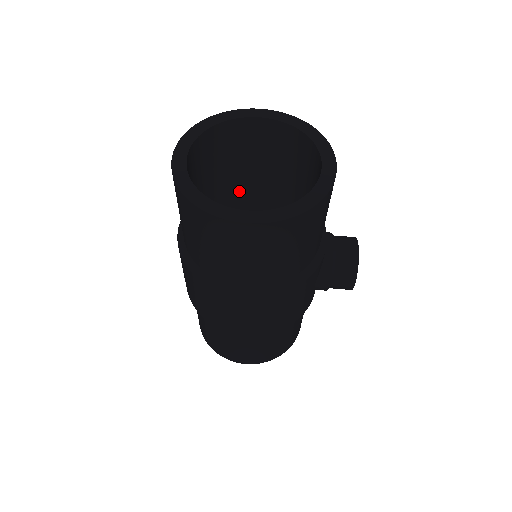
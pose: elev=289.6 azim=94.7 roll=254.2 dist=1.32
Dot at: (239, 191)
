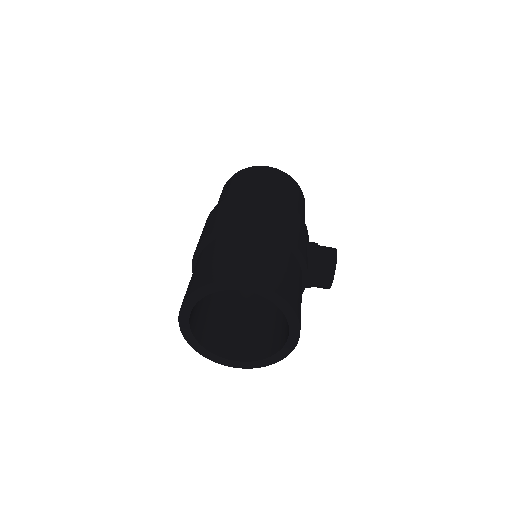
Dot at: occluded
